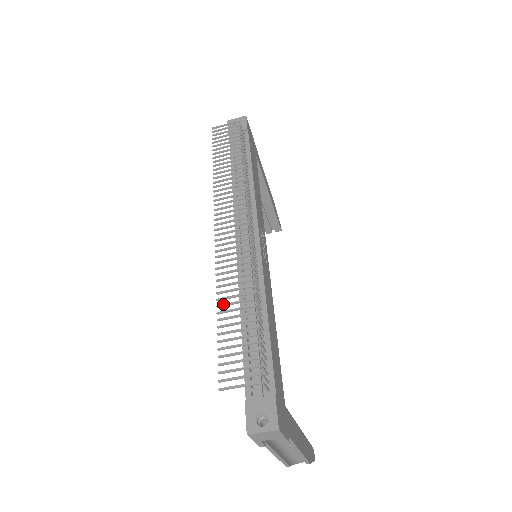
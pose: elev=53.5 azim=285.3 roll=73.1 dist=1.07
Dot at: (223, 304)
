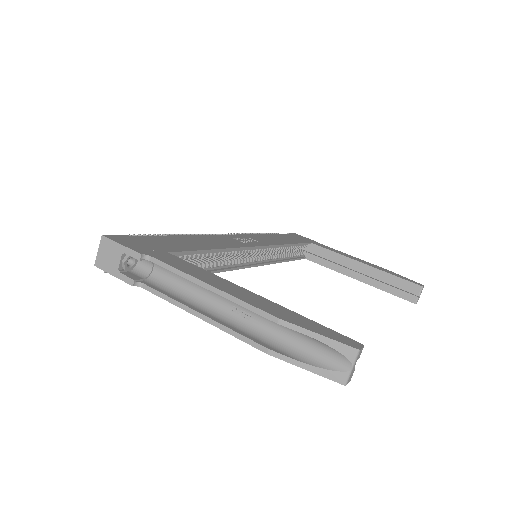
Dot at: occluded
